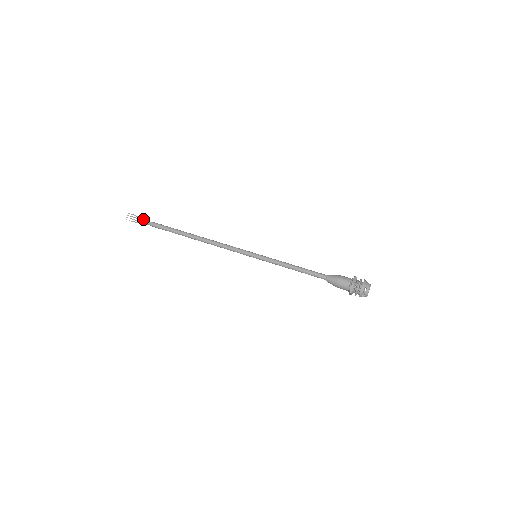
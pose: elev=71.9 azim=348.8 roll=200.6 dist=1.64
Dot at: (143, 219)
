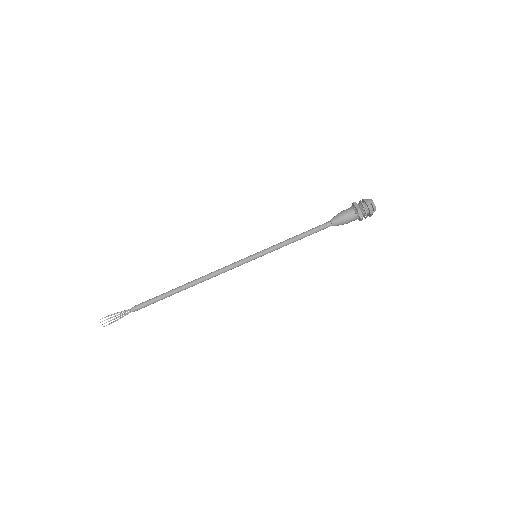
Dot at: (121, 312)
